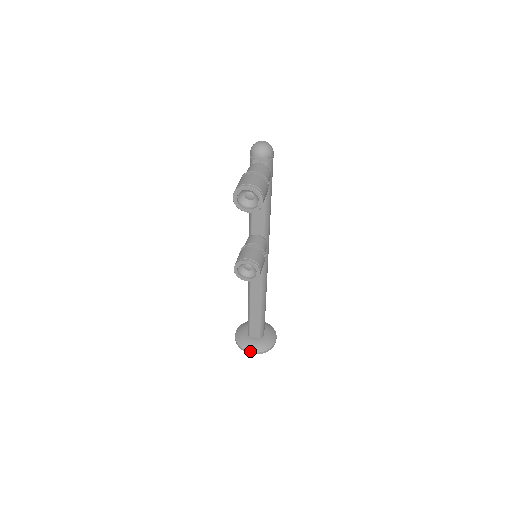
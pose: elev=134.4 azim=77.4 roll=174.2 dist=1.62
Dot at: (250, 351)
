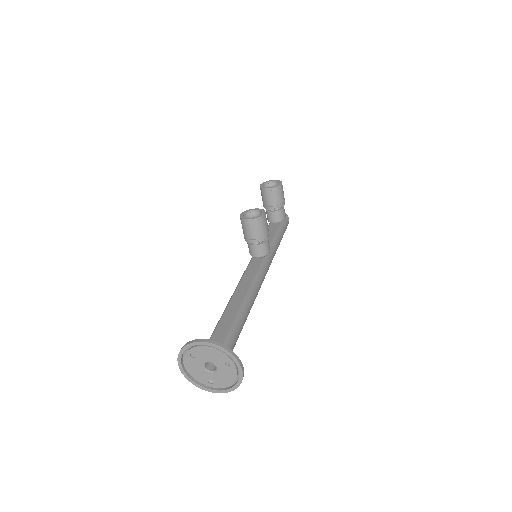
Dot at: (202, 339)
